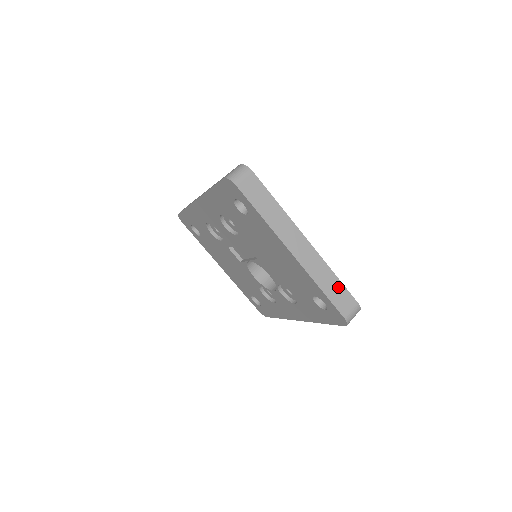
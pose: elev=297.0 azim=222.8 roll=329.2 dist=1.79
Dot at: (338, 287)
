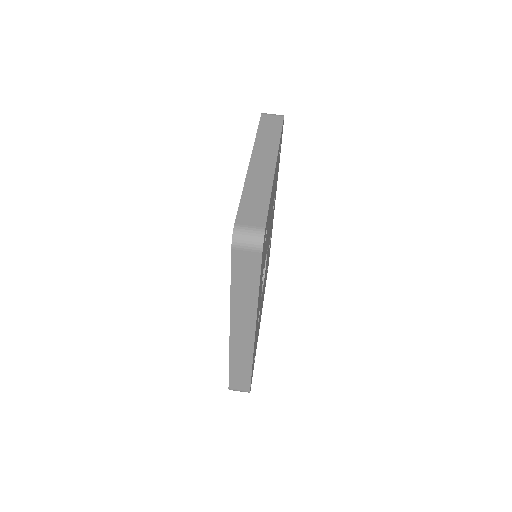
Dot at: (261, 204)
